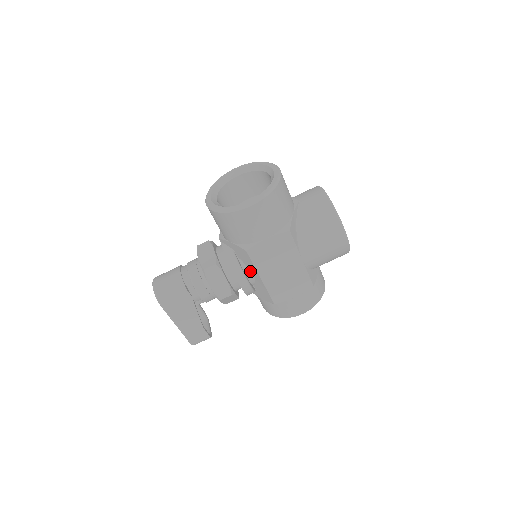
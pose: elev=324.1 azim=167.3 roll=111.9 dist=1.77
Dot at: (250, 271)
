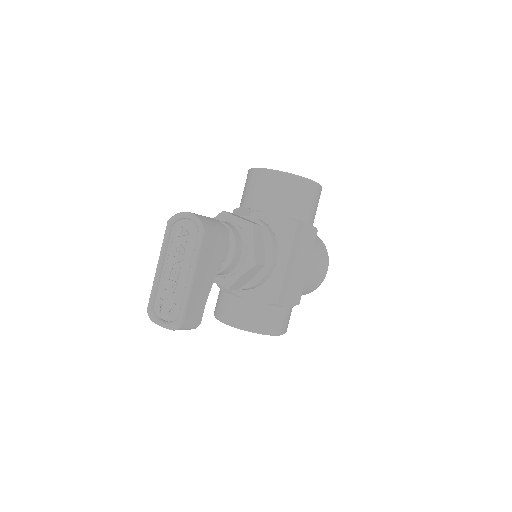
Dot at: occluded
